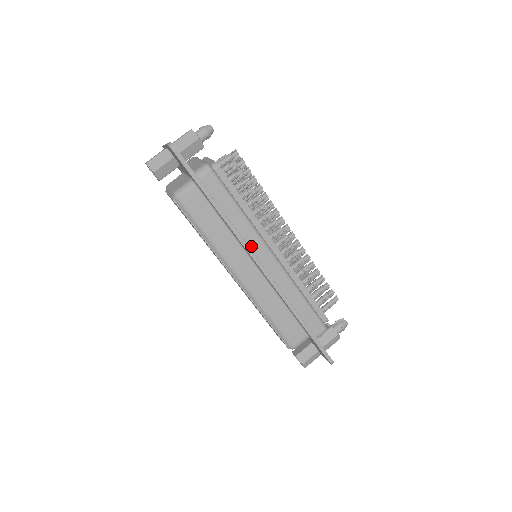
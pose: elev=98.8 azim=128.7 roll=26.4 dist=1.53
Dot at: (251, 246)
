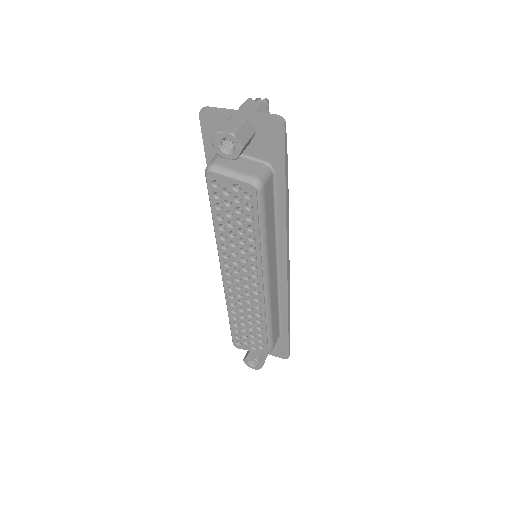
Dot at: occluded
